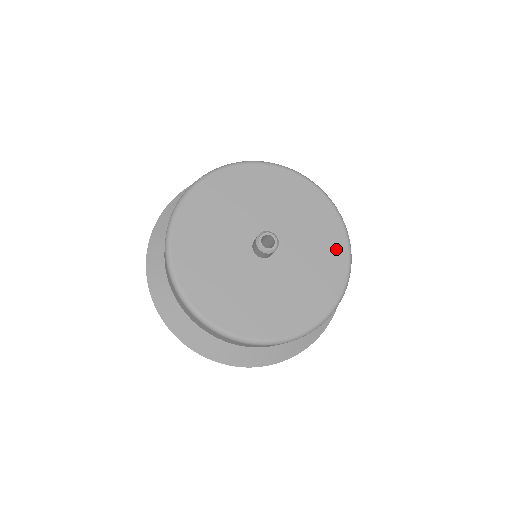
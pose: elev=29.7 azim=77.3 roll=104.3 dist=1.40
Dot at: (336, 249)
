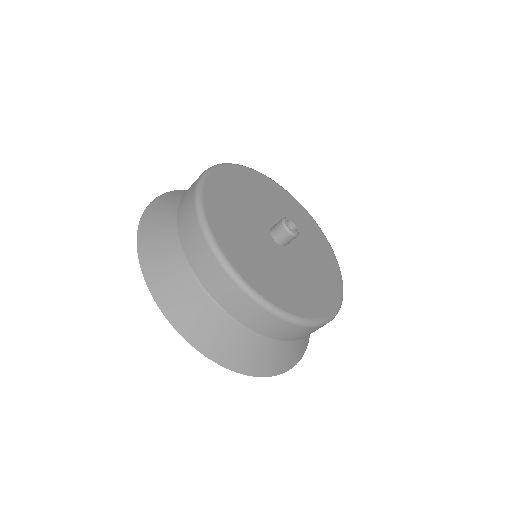
Dot at: (322, 242)
